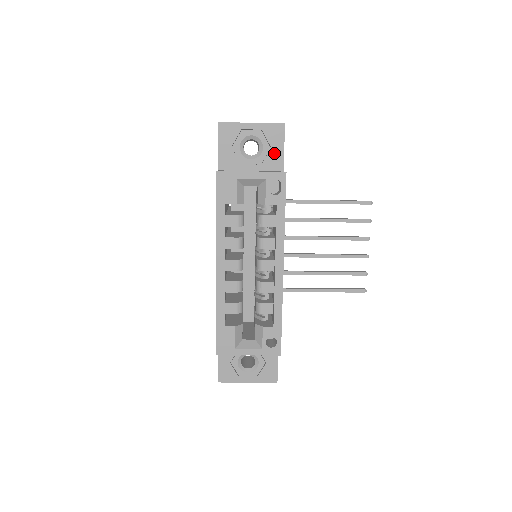
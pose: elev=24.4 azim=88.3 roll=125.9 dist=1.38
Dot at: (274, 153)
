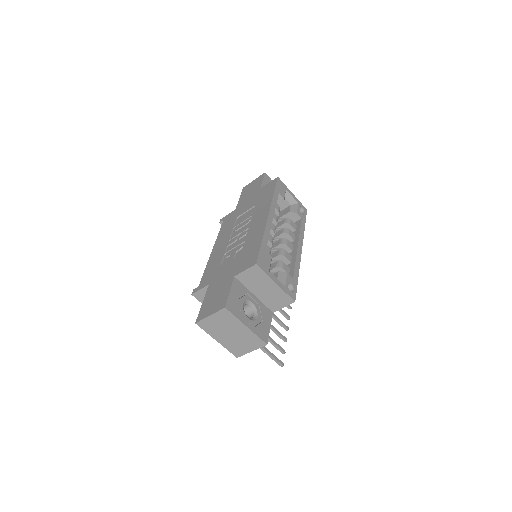
Dot at: occluded
